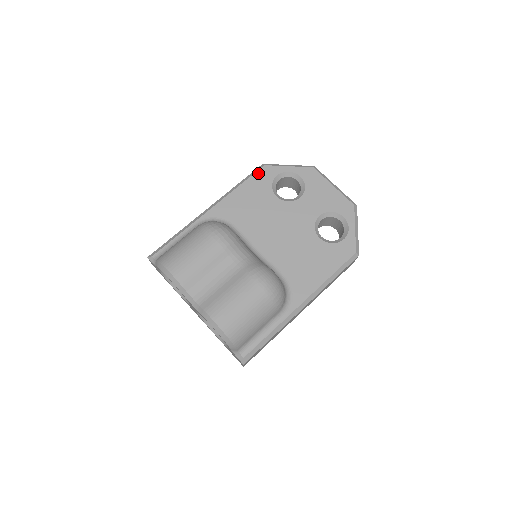
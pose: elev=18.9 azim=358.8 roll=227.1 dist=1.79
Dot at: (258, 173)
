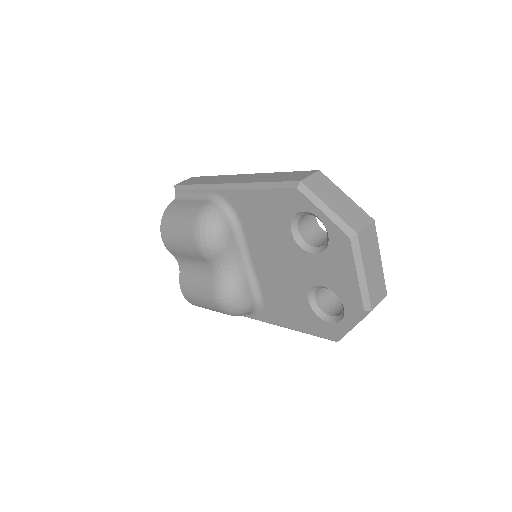
Dot at: (285, 191)
